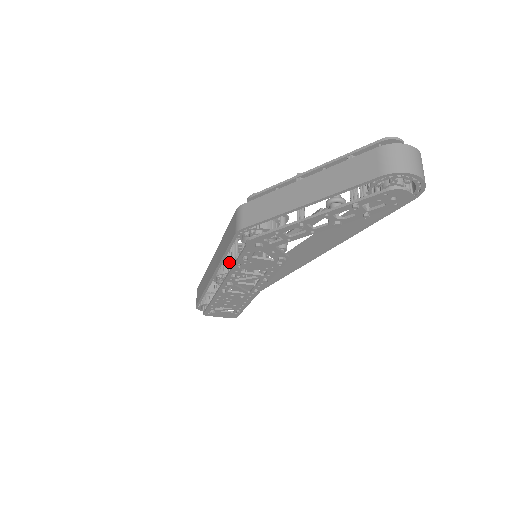
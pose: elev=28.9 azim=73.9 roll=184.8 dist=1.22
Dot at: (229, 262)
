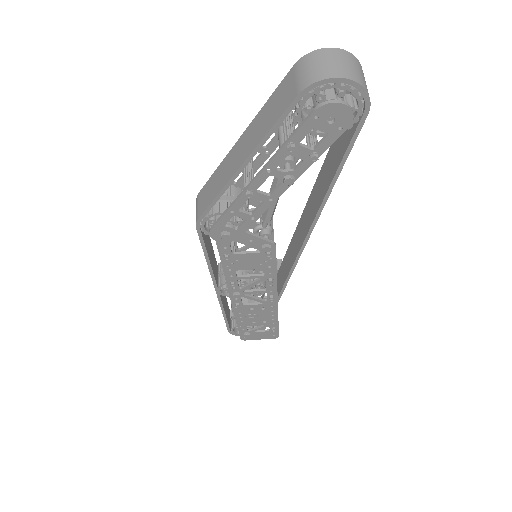
Dot at: occluded
